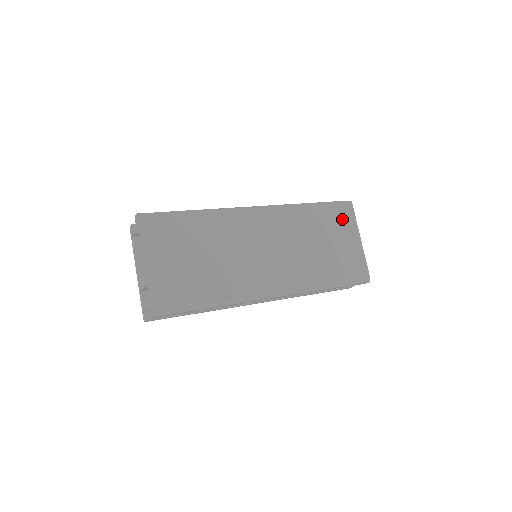
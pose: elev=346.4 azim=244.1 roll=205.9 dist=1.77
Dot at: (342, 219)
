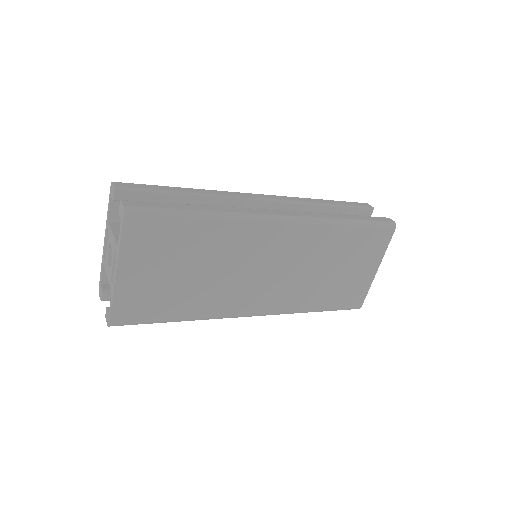
Dot at: (373, 245)
